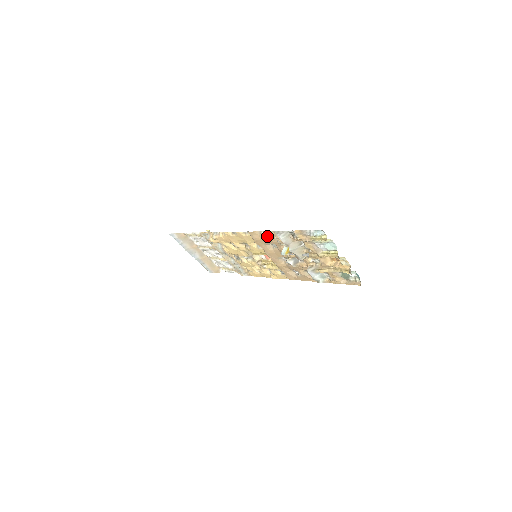
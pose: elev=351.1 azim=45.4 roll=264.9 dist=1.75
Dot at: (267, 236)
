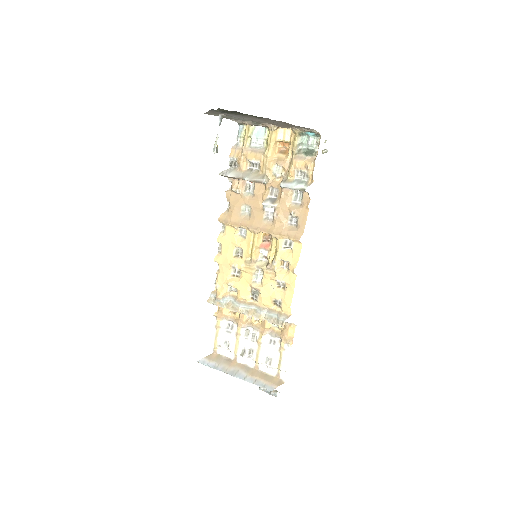
Dot at: (231, 203)
